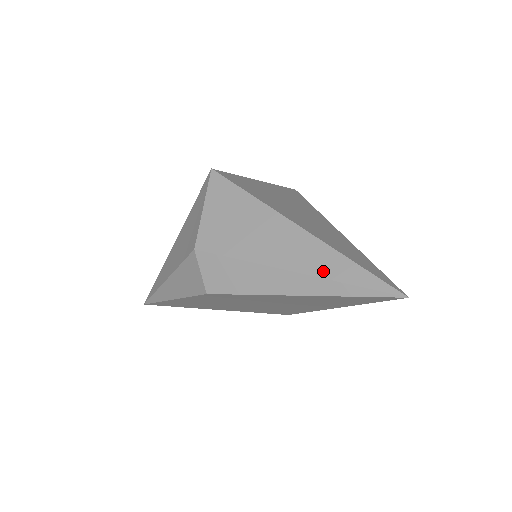
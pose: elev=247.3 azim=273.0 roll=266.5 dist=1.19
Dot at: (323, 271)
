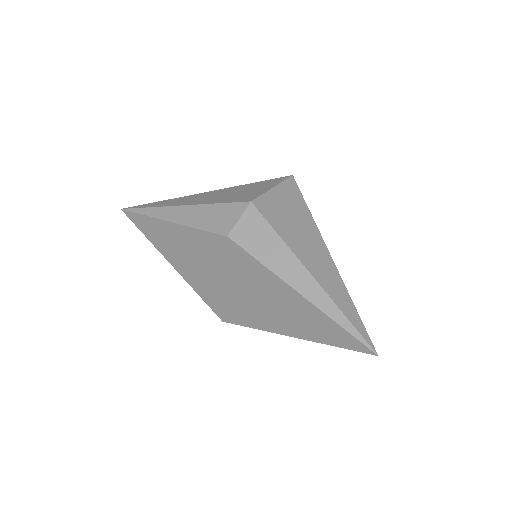
Dot at: (333, 293)
